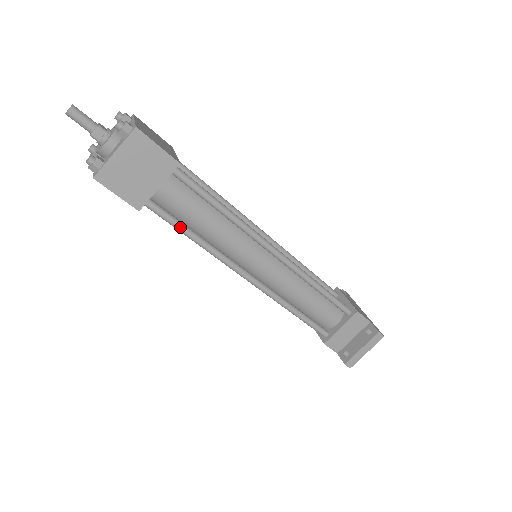
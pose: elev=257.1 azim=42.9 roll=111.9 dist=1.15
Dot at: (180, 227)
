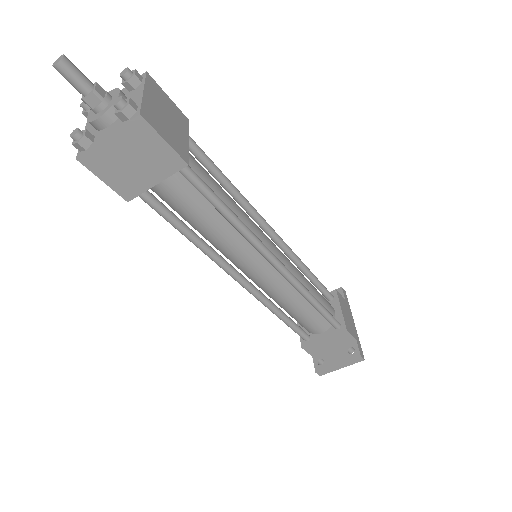
Dot at: (174, 224)
